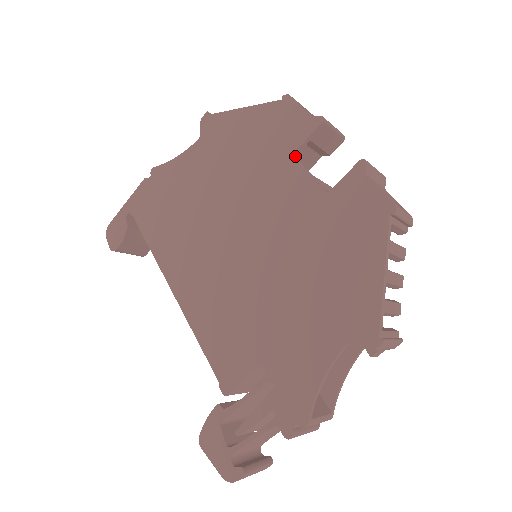
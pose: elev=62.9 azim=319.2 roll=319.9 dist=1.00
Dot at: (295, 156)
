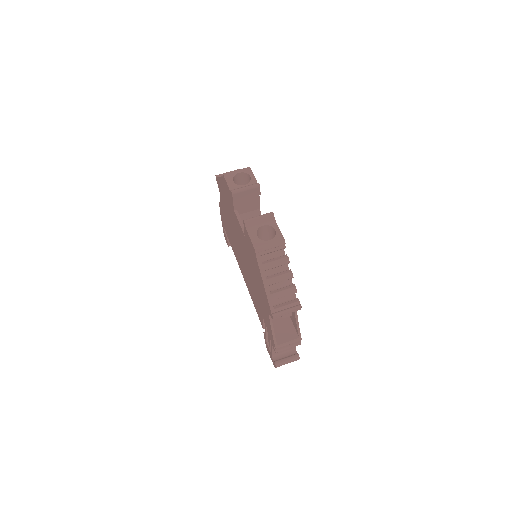
Dot at: (236, 211)
